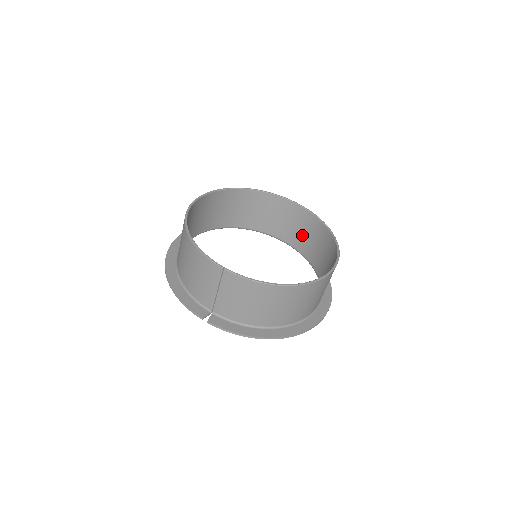
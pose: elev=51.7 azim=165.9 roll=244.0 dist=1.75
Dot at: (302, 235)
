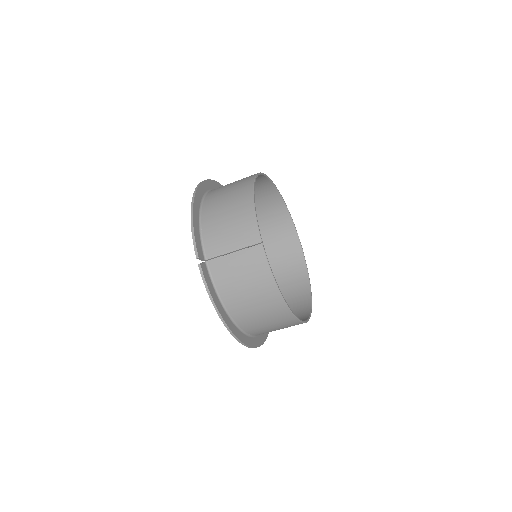
Dot at: (282, 275)
